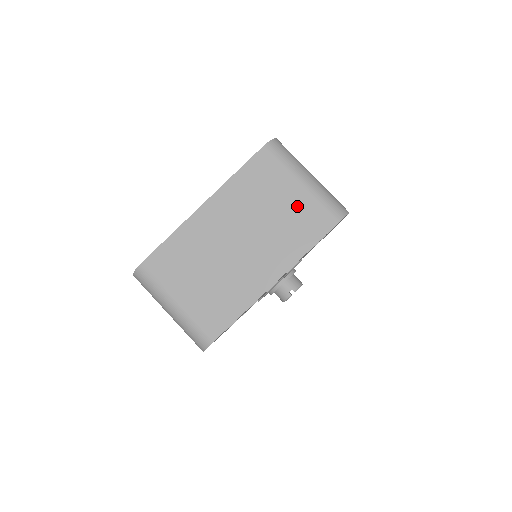
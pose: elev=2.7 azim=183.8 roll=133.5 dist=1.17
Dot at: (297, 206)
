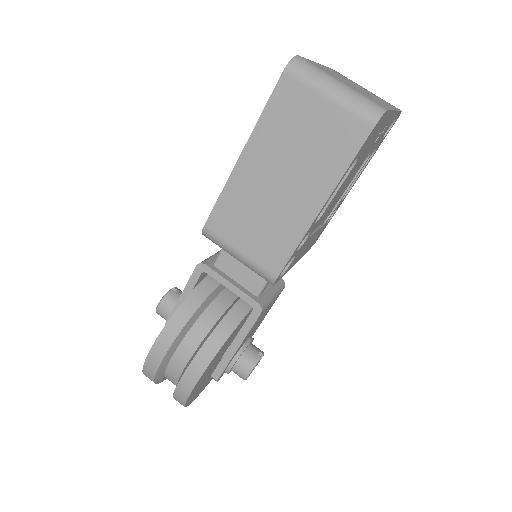
Dot at: occluded
